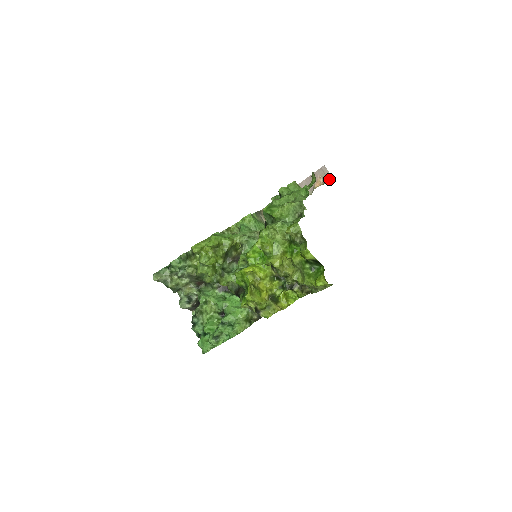
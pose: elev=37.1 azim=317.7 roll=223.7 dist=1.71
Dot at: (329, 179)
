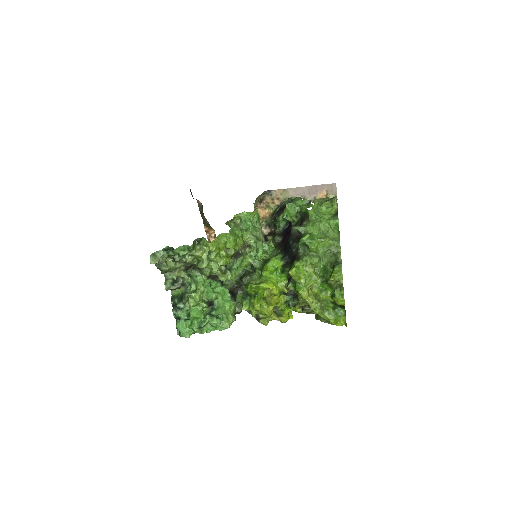
Dot at: (333, 196)
